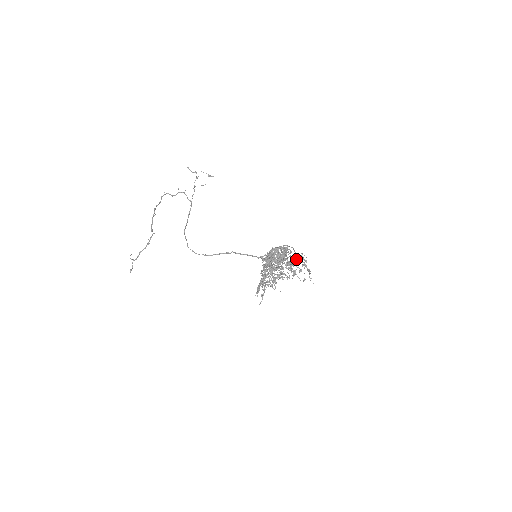
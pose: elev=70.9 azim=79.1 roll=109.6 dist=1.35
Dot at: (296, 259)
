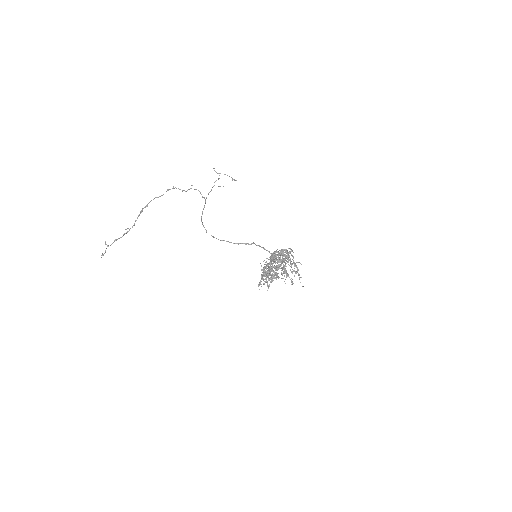
Dot at: (290, 264)
